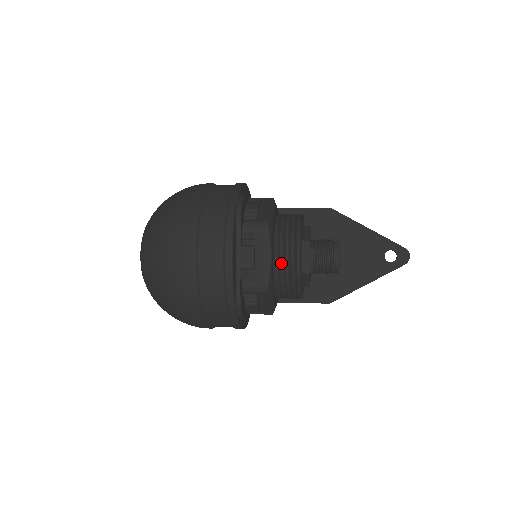
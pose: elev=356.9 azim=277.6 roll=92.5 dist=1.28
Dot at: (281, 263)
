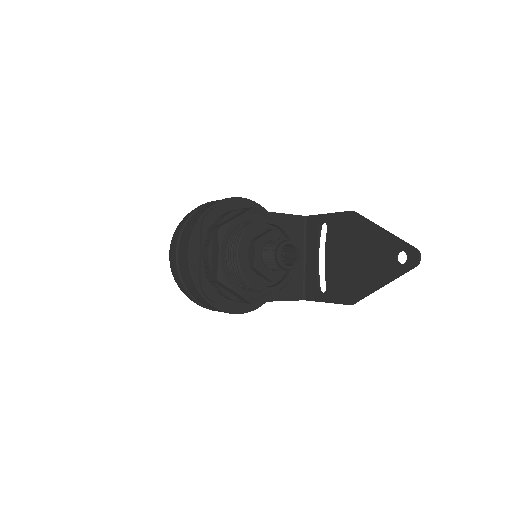
Dot at: (228, 259)
